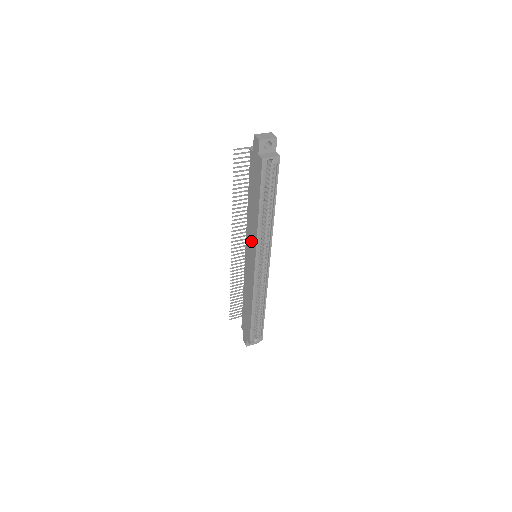
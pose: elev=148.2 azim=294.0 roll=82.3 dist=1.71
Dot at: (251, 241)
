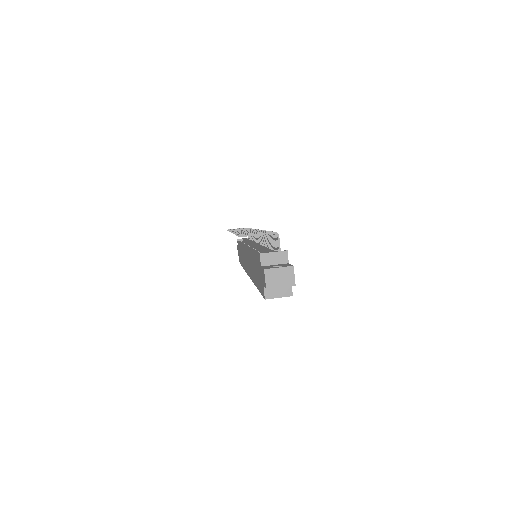
Dot at: (249, 265)
